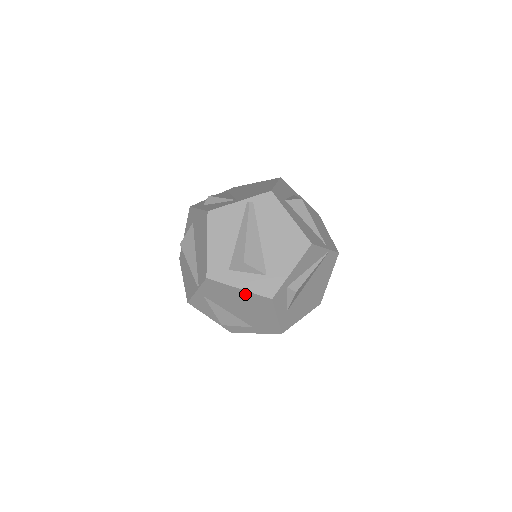
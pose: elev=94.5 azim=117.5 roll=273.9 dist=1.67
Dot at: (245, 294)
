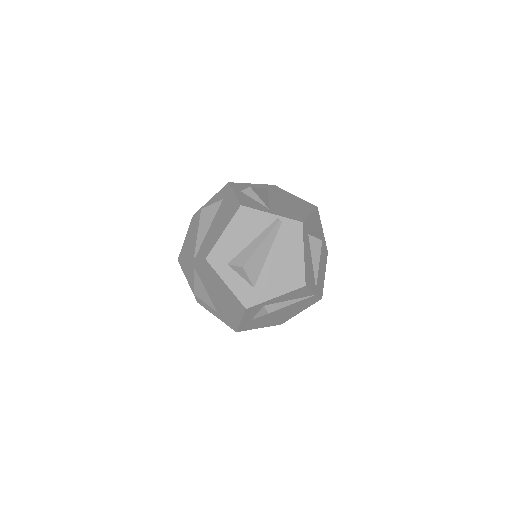
Dot at: (228, 290)
